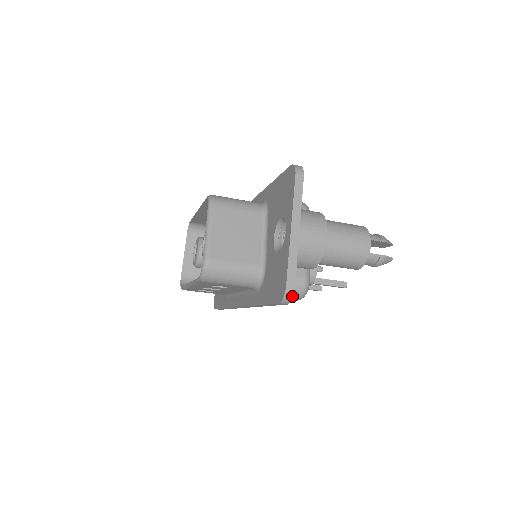
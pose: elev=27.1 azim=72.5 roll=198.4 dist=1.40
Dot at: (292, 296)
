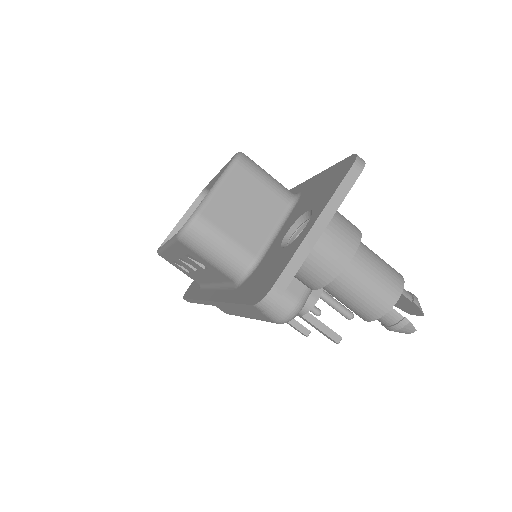
Dot at: (274, 303)
